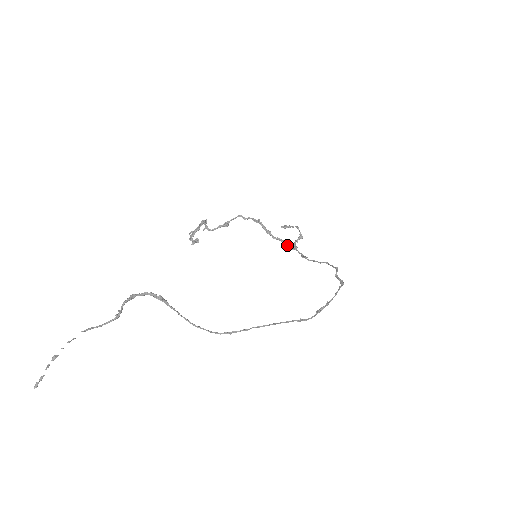
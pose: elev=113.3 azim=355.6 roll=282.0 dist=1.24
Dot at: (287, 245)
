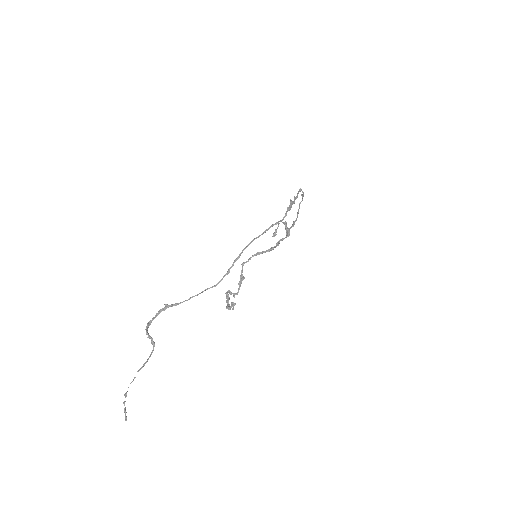
Dot at: occluded
